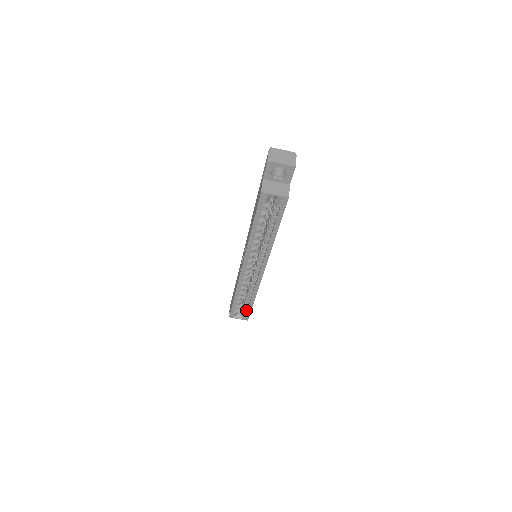
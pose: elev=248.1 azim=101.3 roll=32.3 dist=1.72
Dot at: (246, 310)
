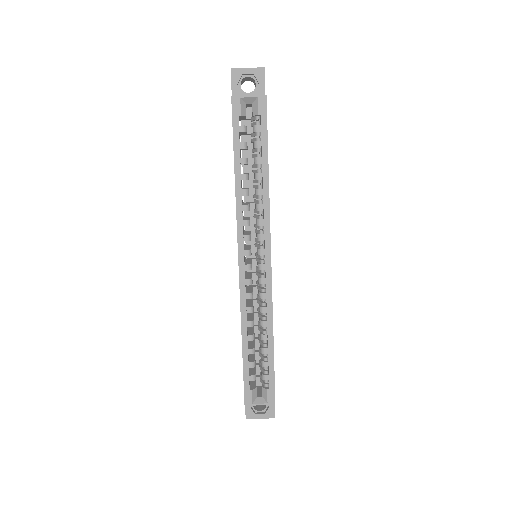
Dot at: (267, 378)
